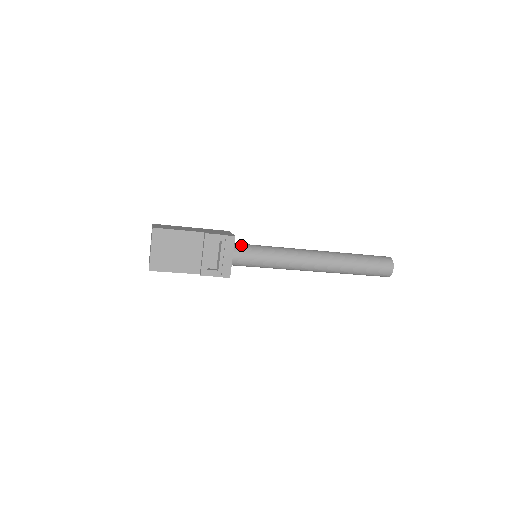
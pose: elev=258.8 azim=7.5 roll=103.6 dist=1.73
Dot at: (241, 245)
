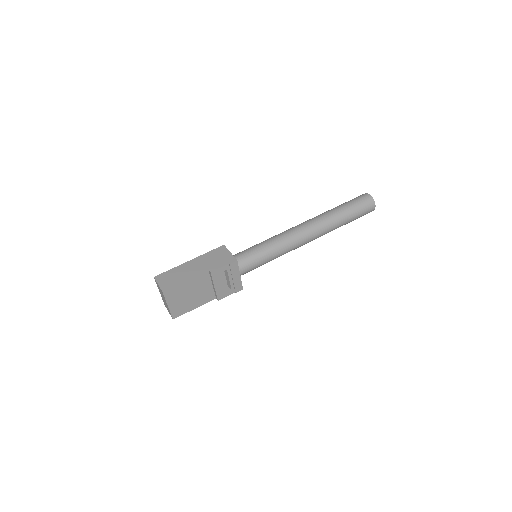
Dot at: (242, 258)
